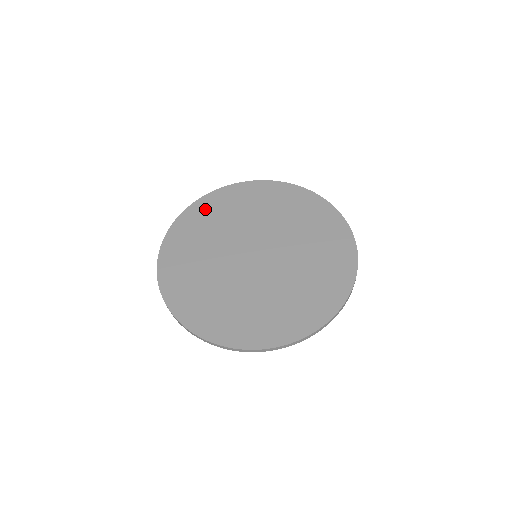
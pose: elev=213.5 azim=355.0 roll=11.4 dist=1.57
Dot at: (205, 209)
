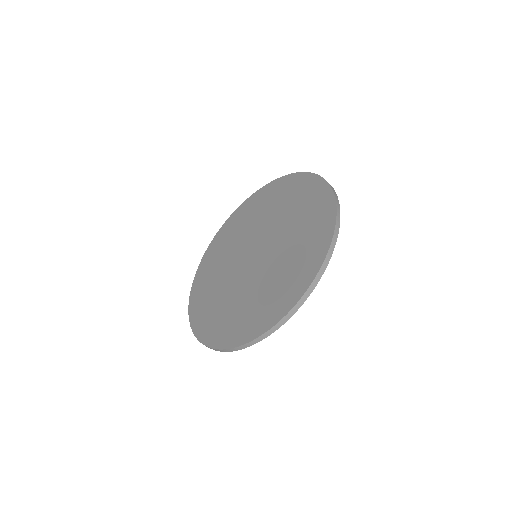
Dot at: (263, 196)
